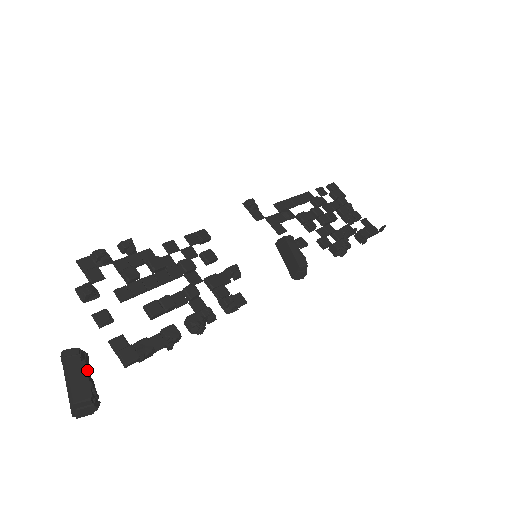
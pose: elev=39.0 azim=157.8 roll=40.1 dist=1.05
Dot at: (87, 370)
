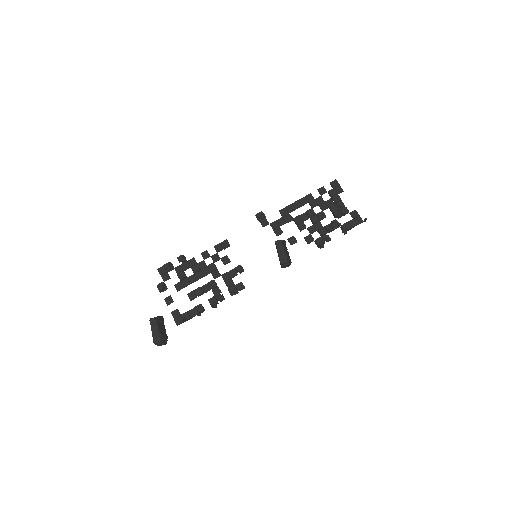
Dot at: (160, 327)
